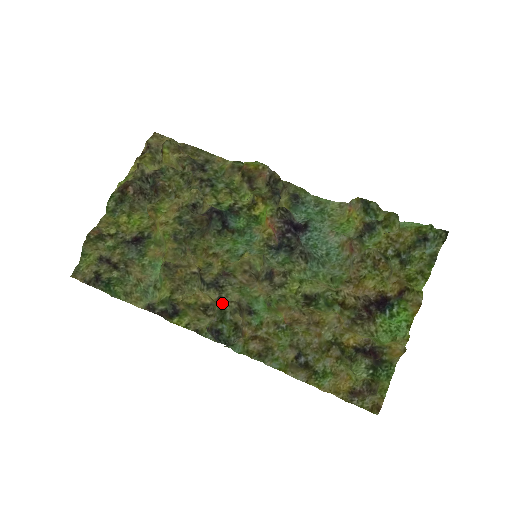
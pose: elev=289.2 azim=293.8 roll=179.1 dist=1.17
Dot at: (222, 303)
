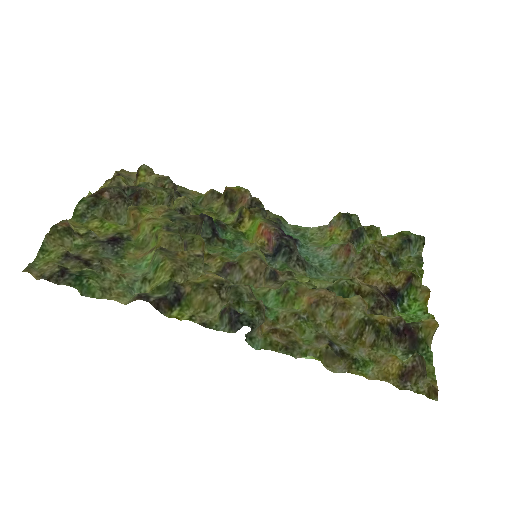
Dot at: (235, 286)
